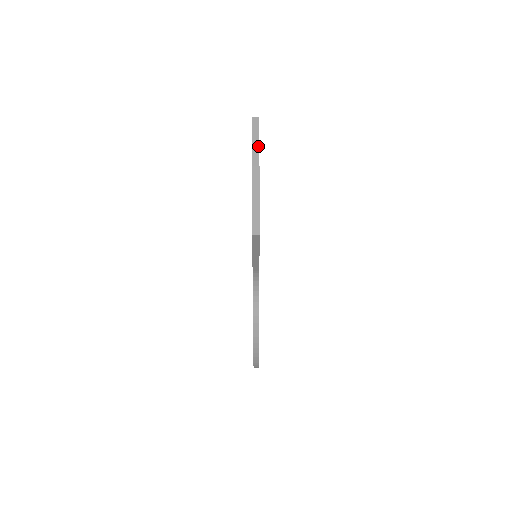
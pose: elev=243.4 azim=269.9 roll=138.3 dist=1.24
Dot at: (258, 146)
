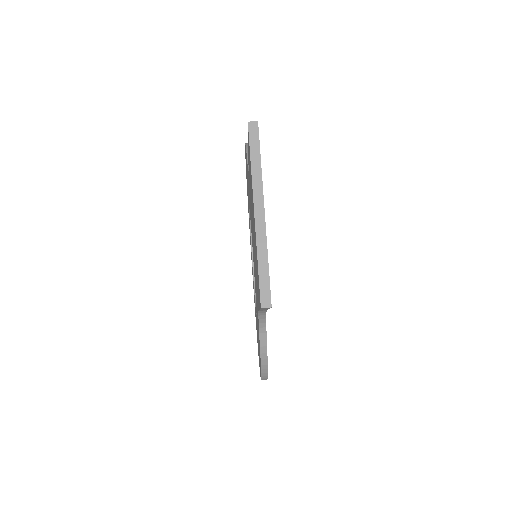
Dot at: (260, 169)
